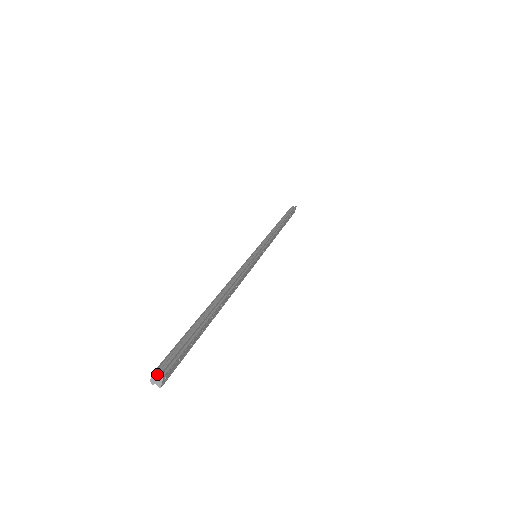
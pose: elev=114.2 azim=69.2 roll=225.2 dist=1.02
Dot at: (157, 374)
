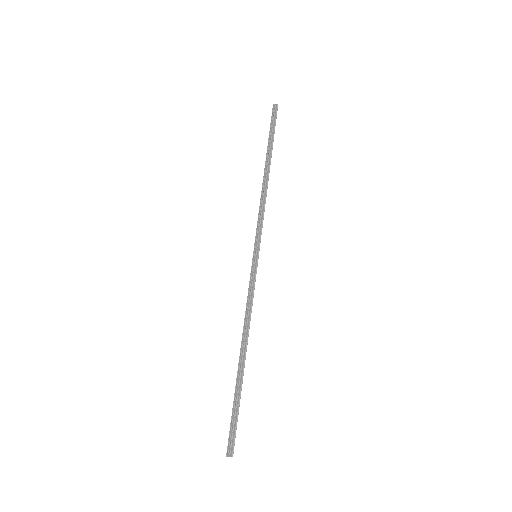
Dot at: (229, 455)
